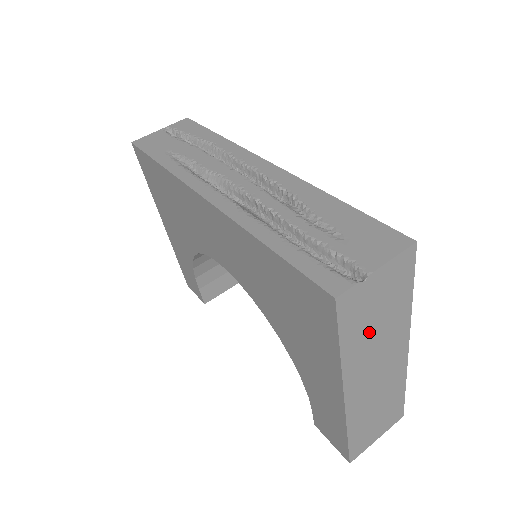
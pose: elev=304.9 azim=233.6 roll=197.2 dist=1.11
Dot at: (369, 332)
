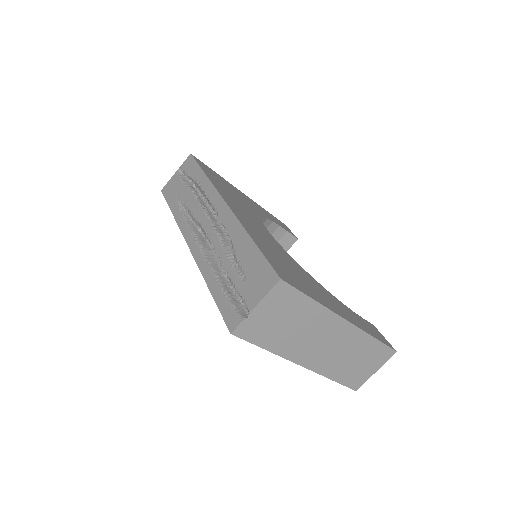
Dot at: (287, 332)
